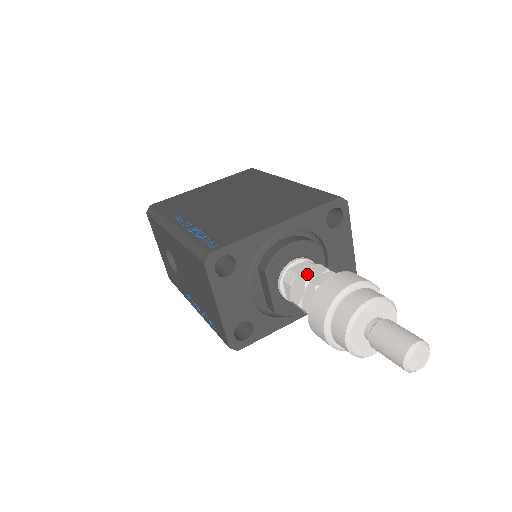
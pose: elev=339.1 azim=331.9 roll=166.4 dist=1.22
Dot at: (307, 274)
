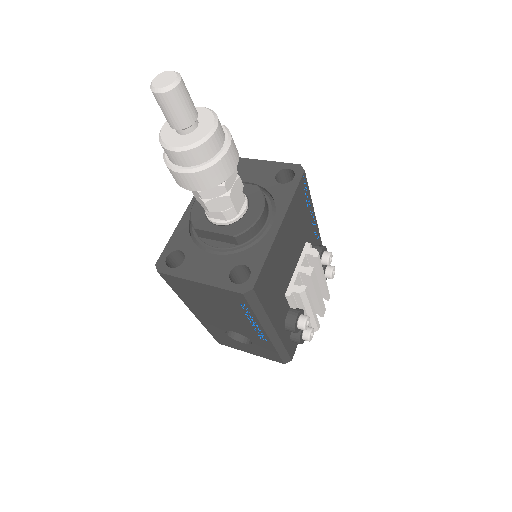
Dot at: occluded
